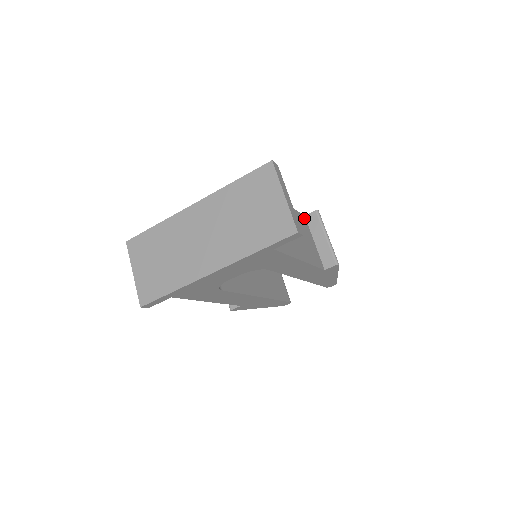
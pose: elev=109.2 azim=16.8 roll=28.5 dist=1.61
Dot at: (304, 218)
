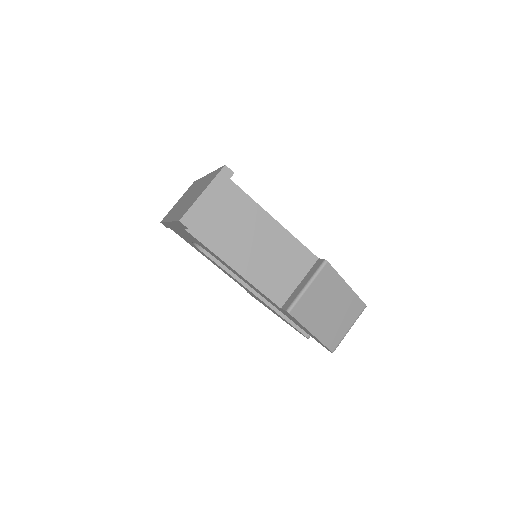
Dot at: (313, 259)
